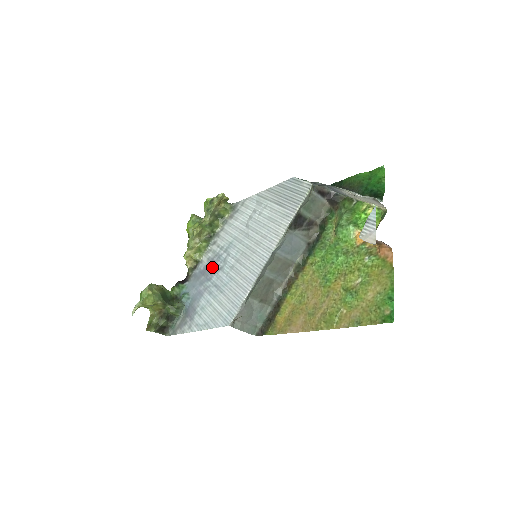
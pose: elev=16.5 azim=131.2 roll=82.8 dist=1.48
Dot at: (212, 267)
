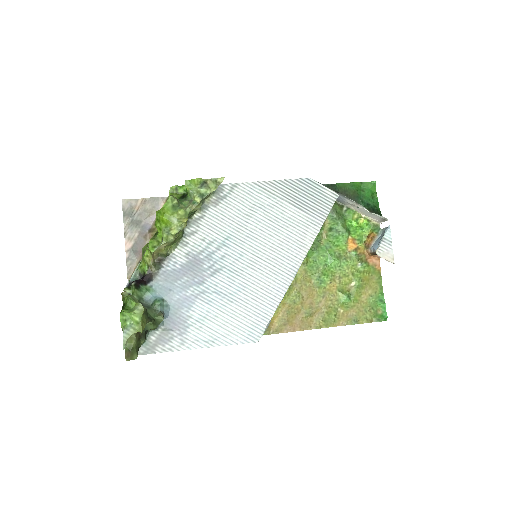
Dot at: (201, 267)
